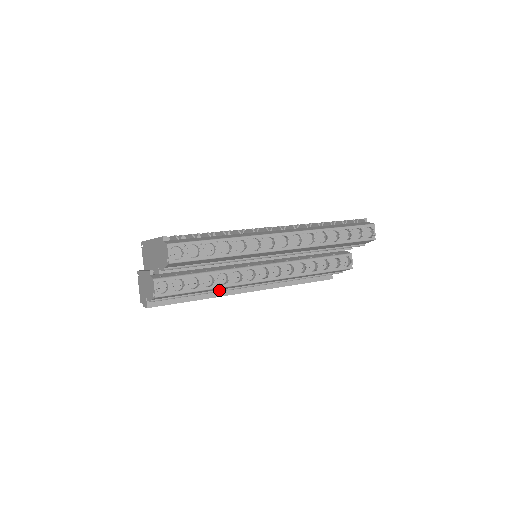
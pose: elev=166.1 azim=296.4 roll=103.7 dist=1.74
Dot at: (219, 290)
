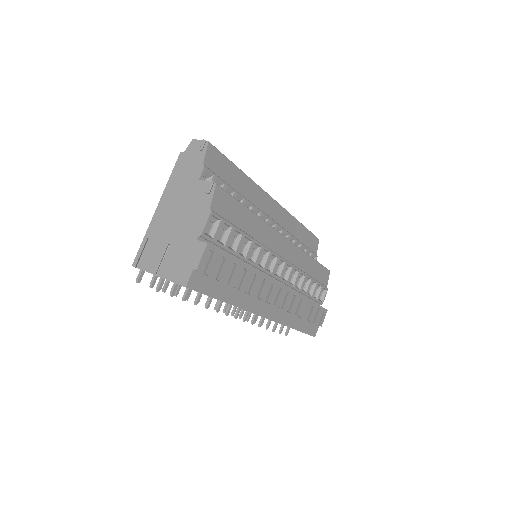
Dot at: (258, 242)
